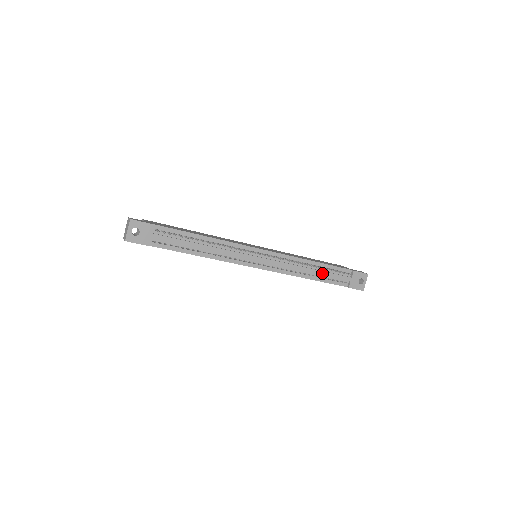
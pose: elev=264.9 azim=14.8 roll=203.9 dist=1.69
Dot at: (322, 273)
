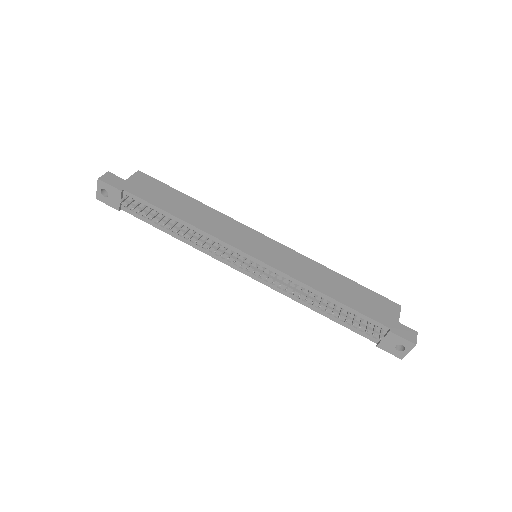
Dot at: (335, 314)
